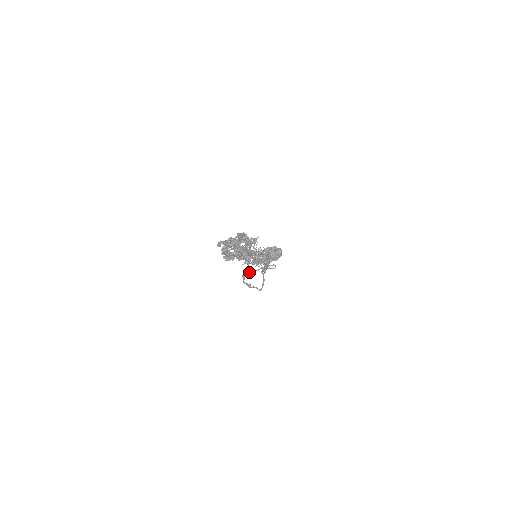
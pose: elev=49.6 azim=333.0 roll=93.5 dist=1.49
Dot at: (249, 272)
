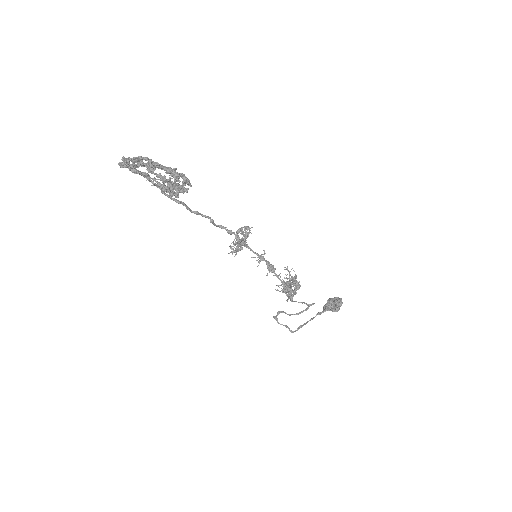
Dot at: (292, 314)
